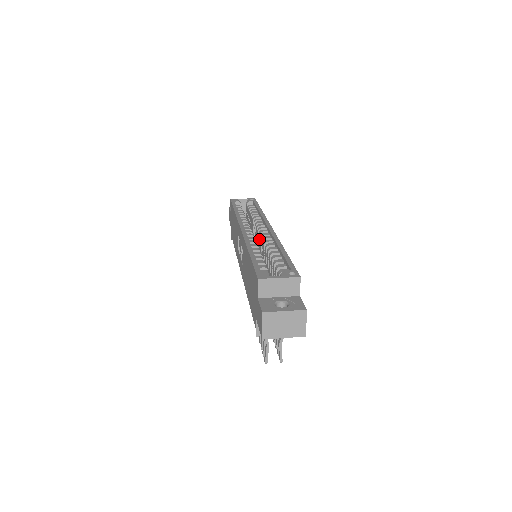
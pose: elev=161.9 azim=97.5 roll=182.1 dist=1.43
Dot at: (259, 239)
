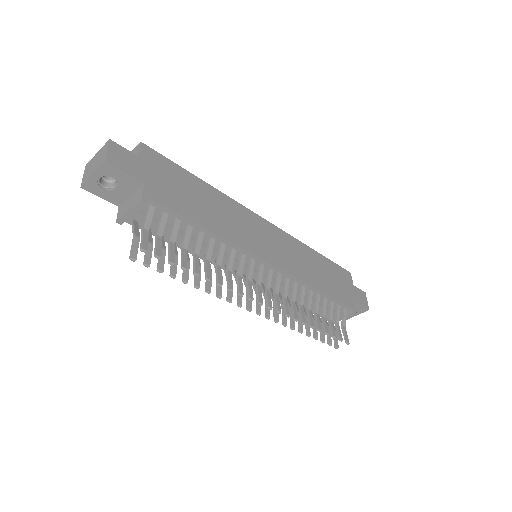
Dot at: occluded
